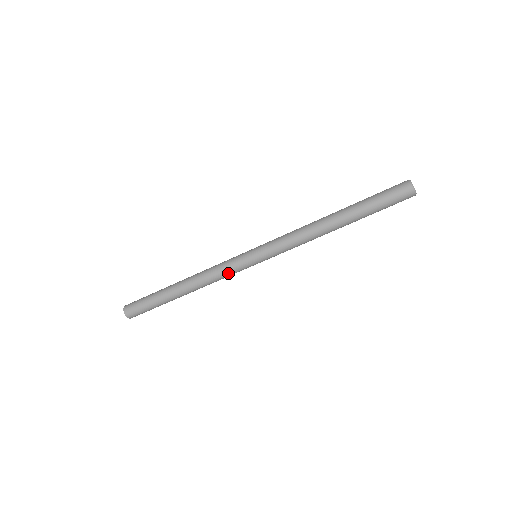
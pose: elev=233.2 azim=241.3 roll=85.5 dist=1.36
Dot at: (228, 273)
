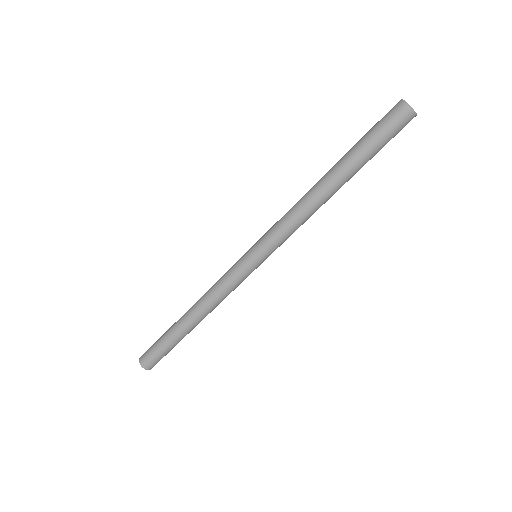
Dot at: (225, 279)
